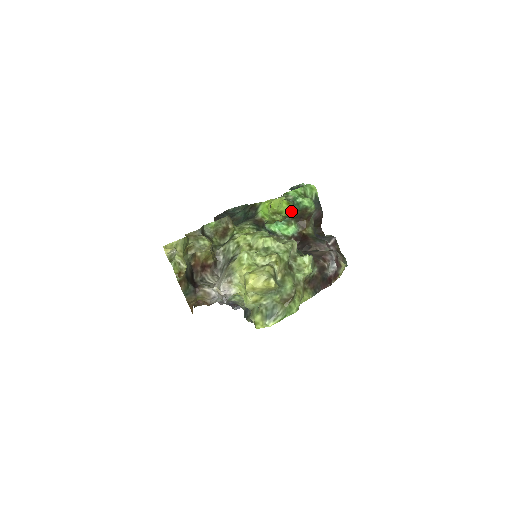
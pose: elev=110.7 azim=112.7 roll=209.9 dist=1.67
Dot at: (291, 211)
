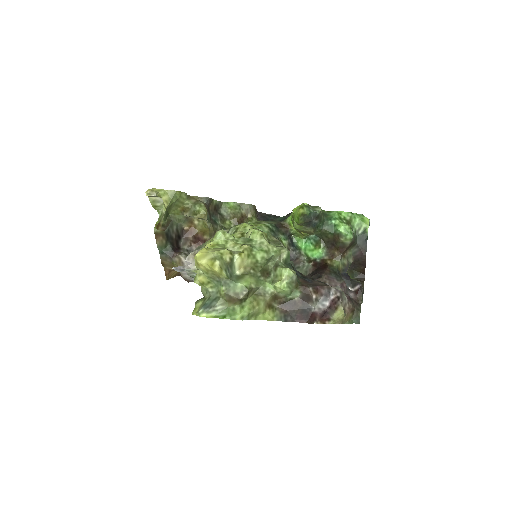
Dot at: (299, 216)
